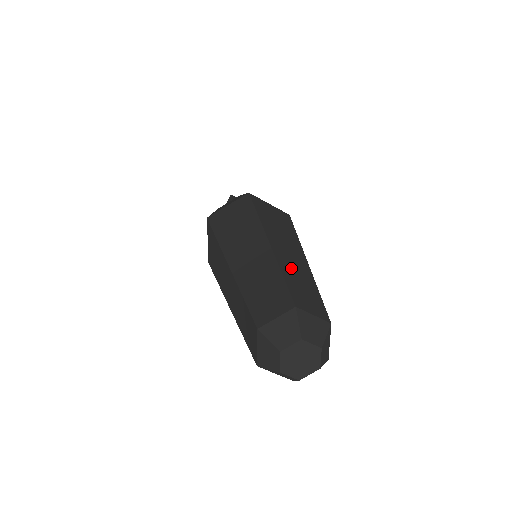
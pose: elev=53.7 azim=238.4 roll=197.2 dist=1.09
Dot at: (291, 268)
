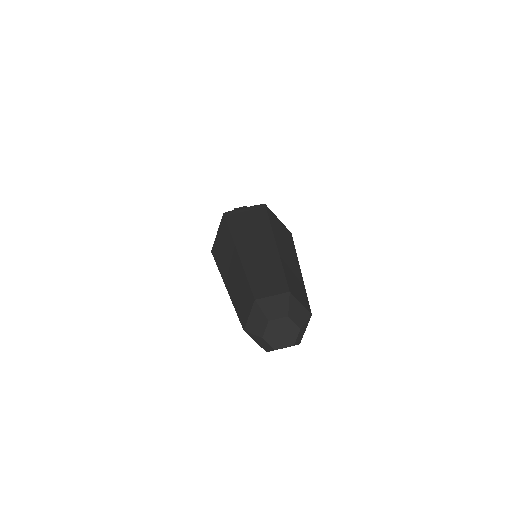
Dot at: (256, 263)
